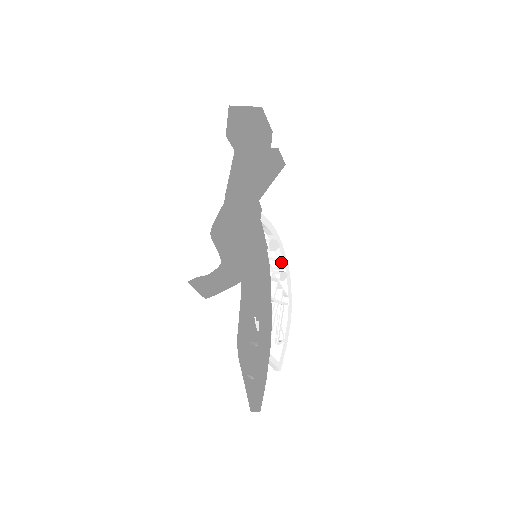
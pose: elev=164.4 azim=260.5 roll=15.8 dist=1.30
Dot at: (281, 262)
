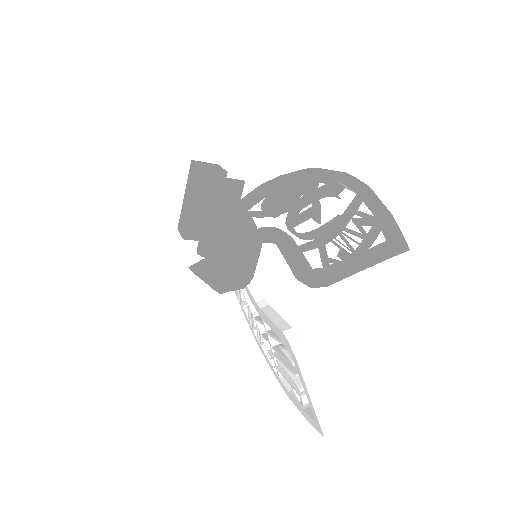
Dot at: occluded
